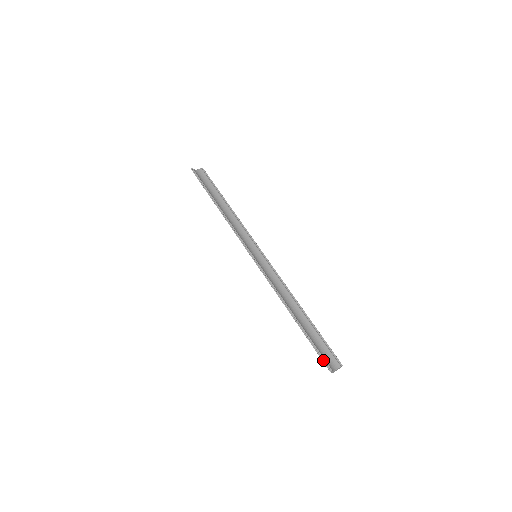
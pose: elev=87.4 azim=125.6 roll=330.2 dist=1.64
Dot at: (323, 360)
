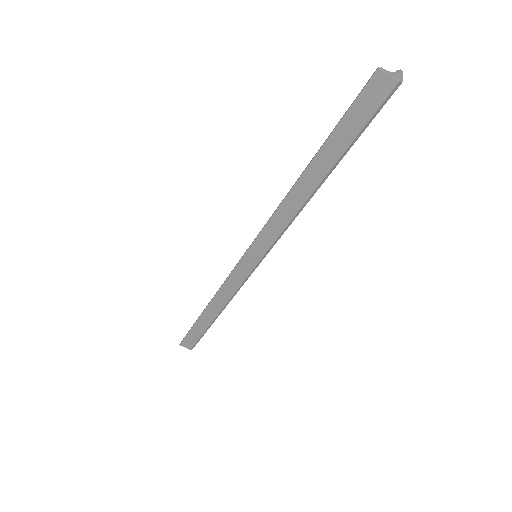
Dot at: (361, 90)
